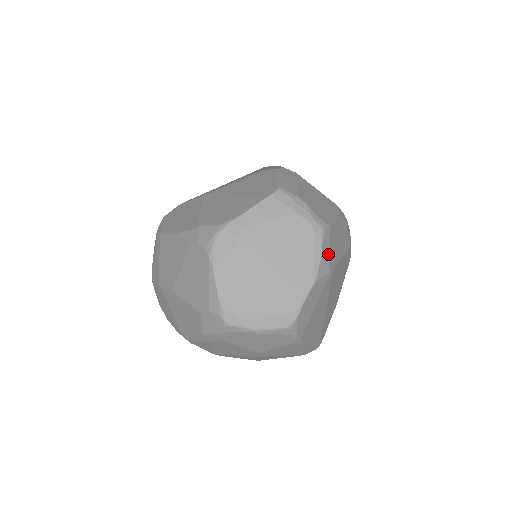
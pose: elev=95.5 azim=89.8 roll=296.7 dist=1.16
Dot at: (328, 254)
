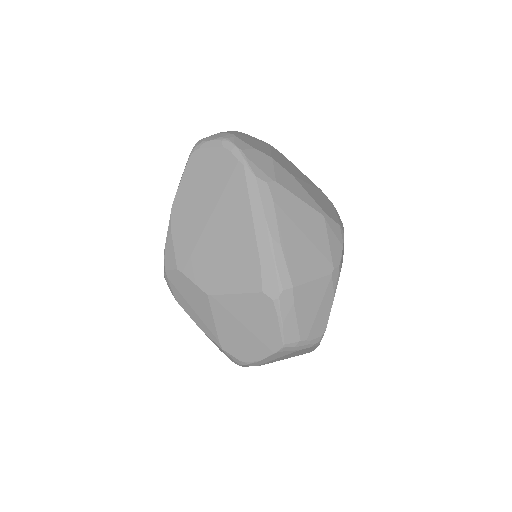
Dot at: occluded
